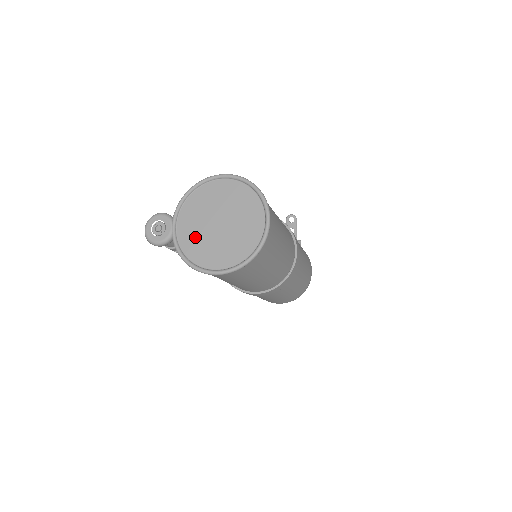
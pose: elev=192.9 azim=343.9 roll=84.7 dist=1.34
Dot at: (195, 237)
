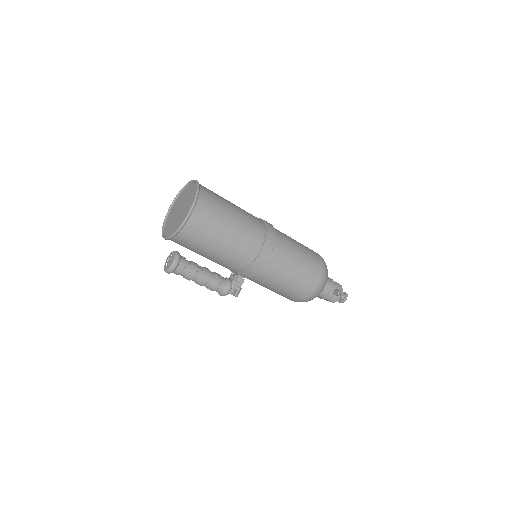
Dot at: (176, 224)
